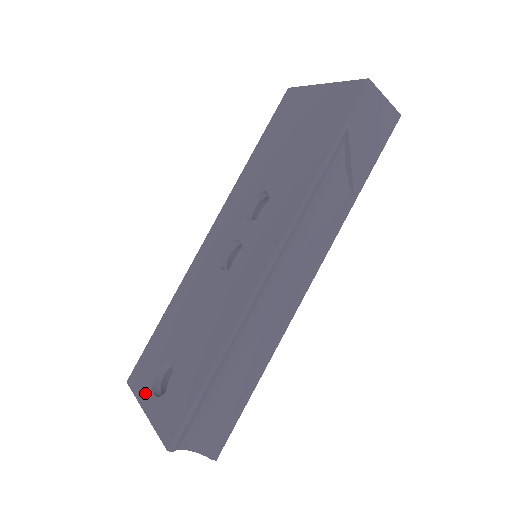
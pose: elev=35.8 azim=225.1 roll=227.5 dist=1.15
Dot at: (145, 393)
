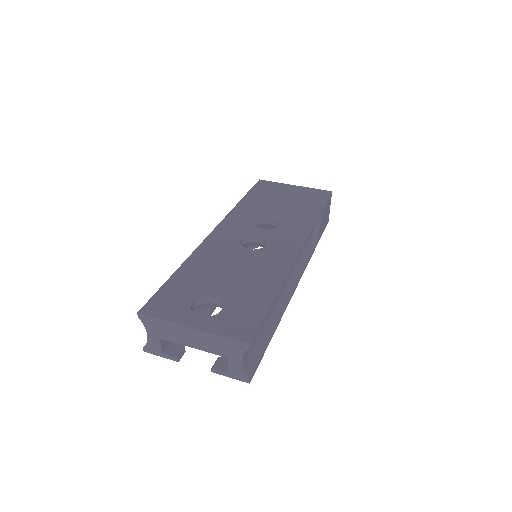
Dot at: (183, 316)
